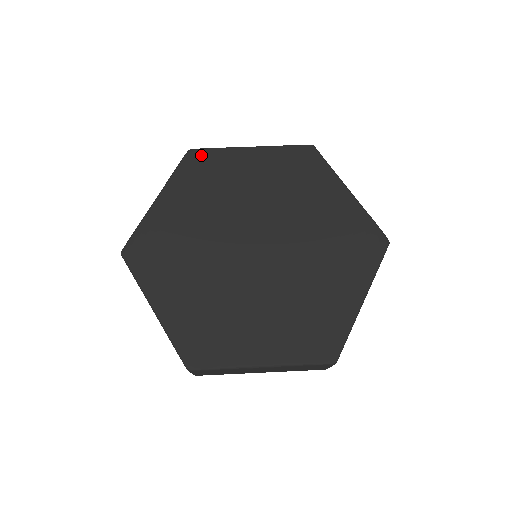
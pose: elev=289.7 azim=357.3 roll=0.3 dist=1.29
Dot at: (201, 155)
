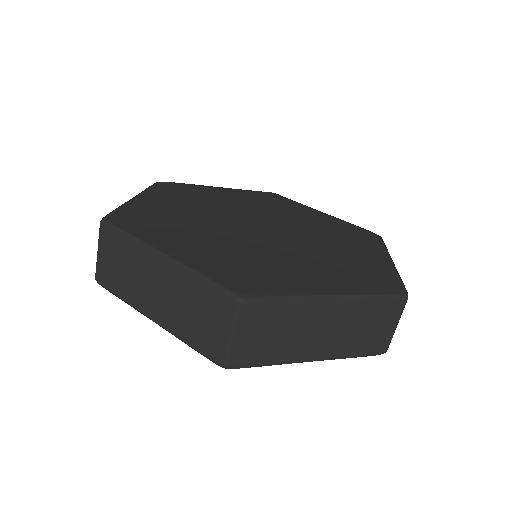
Dot at: (173, 184)
